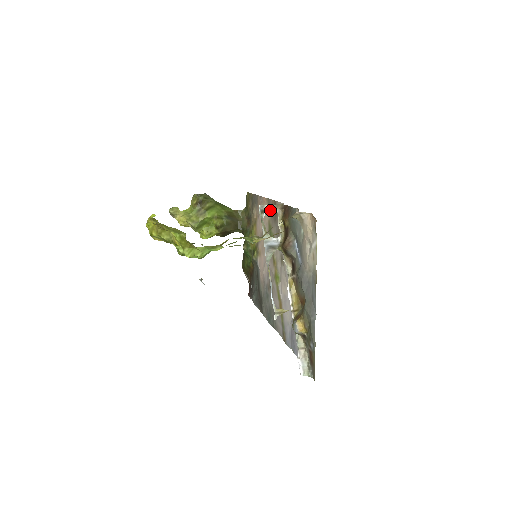
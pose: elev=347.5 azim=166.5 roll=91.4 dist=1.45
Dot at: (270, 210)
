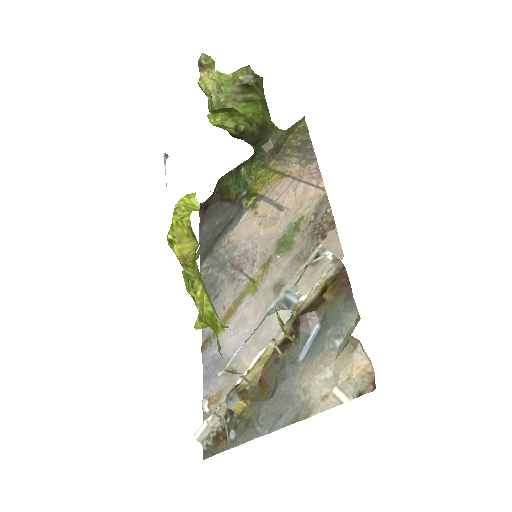
Dot at: (317, 213)
